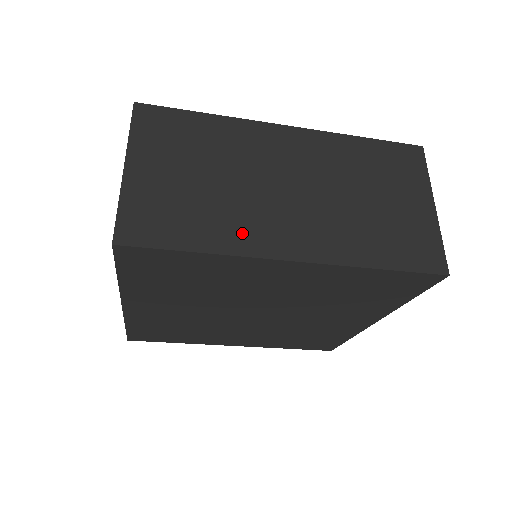
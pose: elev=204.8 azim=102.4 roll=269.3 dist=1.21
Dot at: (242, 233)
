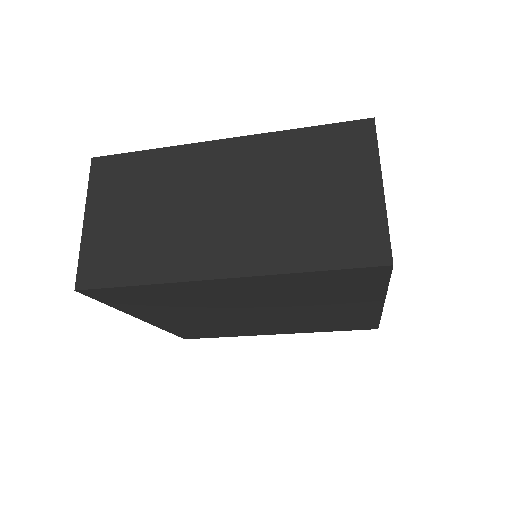
Dot at: (177, 260)
